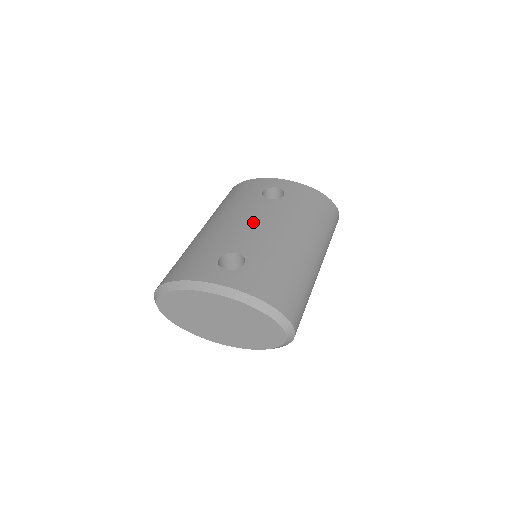
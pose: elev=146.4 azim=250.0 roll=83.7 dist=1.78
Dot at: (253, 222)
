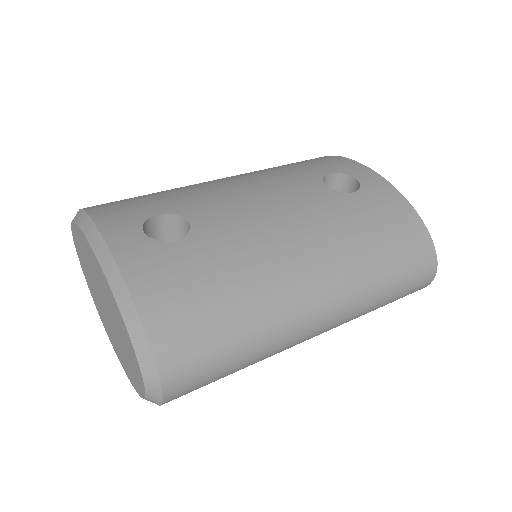
Dot at: (264, 199)
